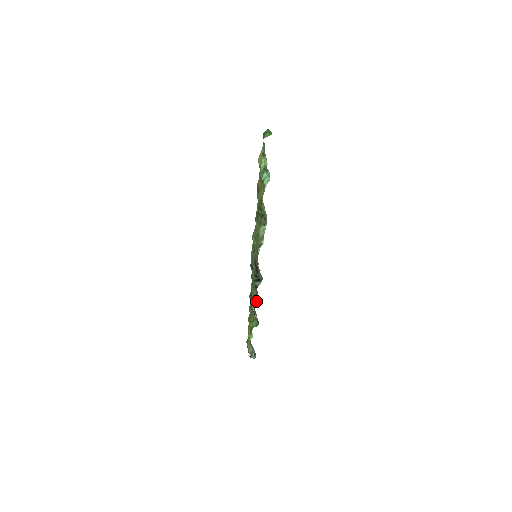
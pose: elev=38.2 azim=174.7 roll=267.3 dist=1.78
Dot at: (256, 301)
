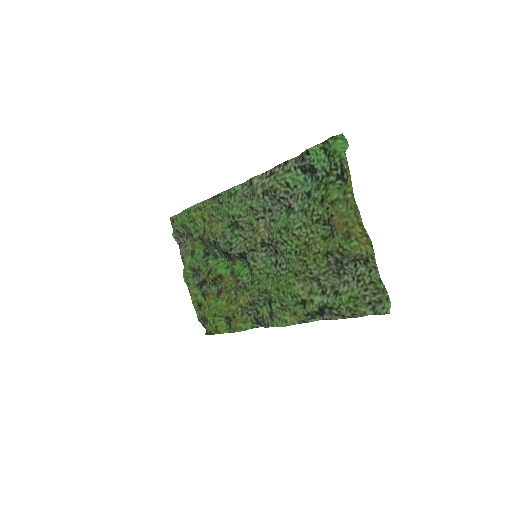
Dot at: (266, 312)
